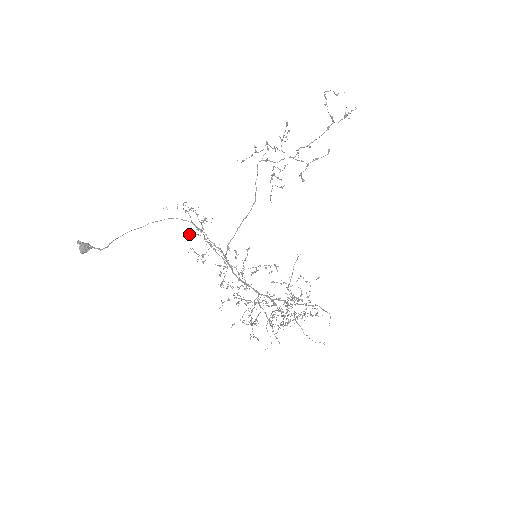
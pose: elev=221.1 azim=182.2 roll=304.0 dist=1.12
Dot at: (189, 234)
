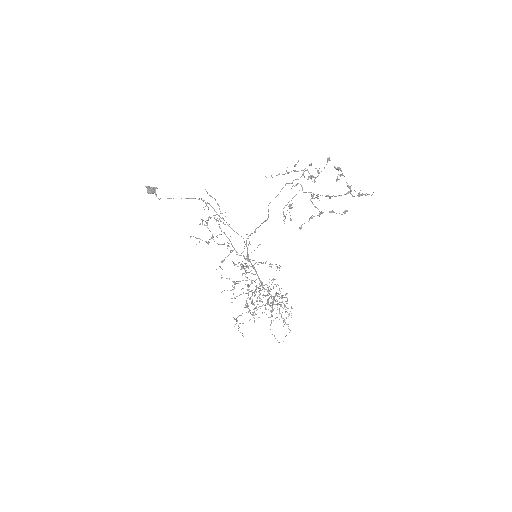
Dot at: occluded
